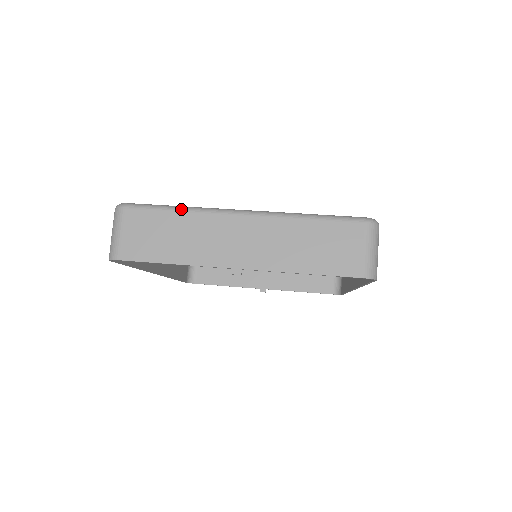
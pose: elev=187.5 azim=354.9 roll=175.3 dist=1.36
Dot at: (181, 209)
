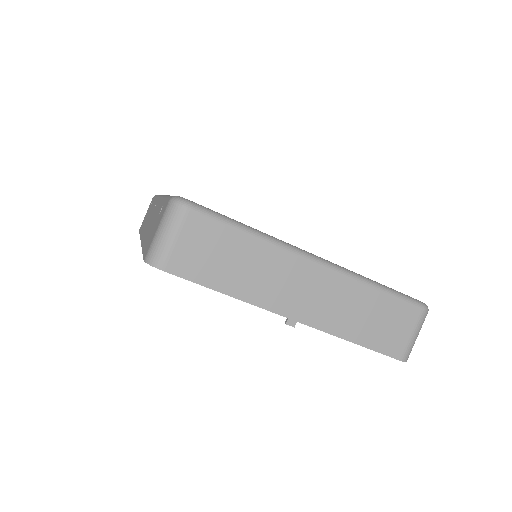
Dot at: (255, 234)
